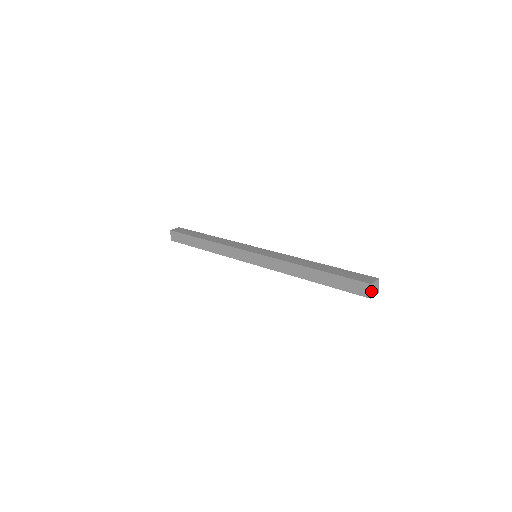
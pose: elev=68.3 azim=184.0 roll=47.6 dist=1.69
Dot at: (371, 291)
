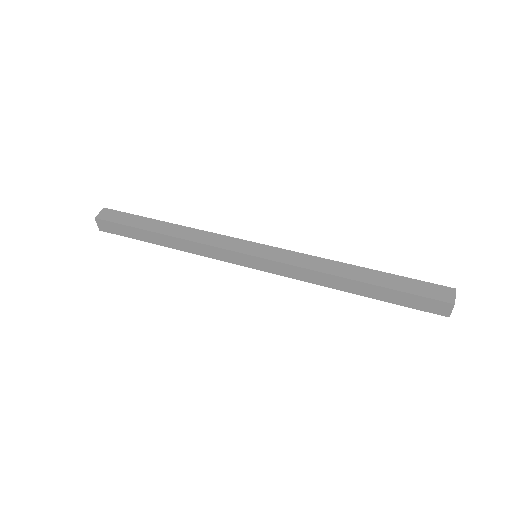
Dot at: occluded
